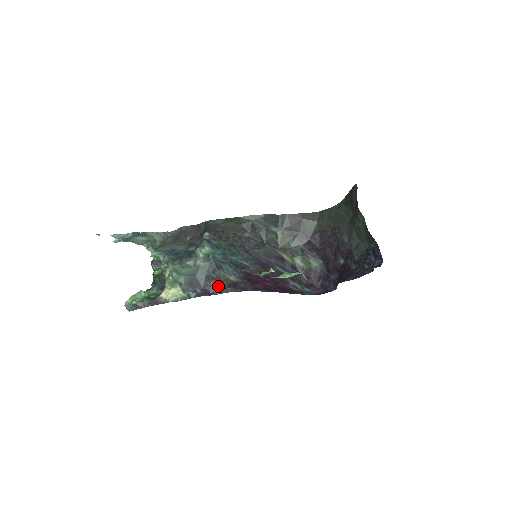
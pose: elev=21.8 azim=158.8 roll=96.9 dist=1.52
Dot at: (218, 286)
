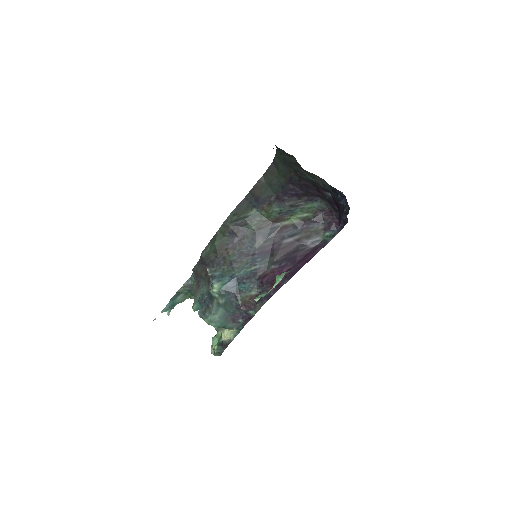
Dot at: (249, 309)
